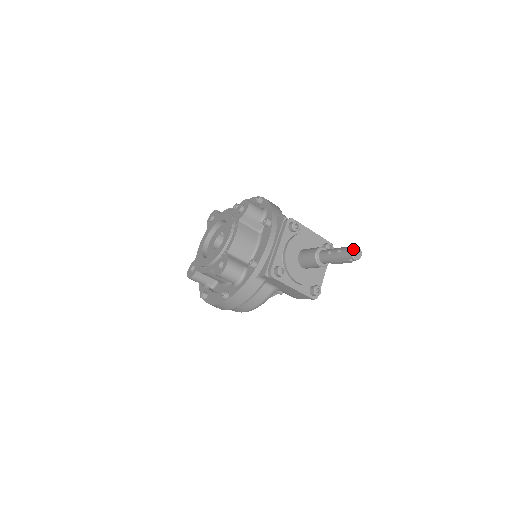
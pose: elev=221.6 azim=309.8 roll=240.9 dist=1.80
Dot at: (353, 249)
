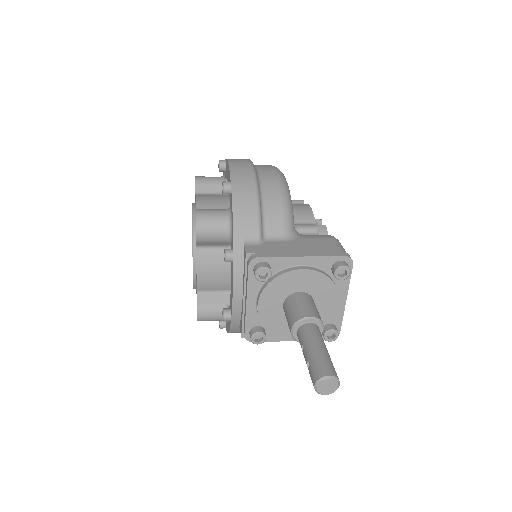
Dot at: (316, 386)
